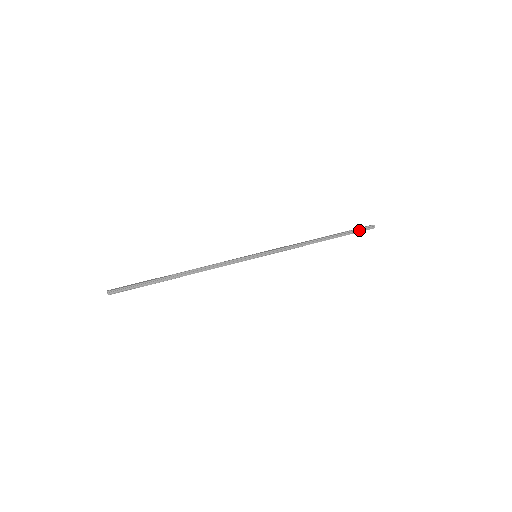
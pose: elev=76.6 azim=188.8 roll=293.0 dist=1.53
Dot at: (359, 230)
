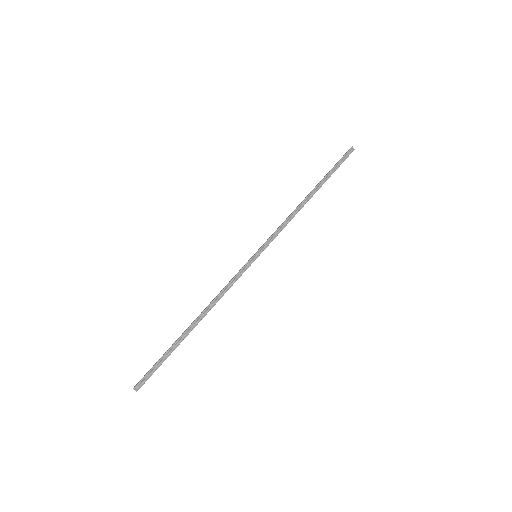
Dot at: (340, 162)
